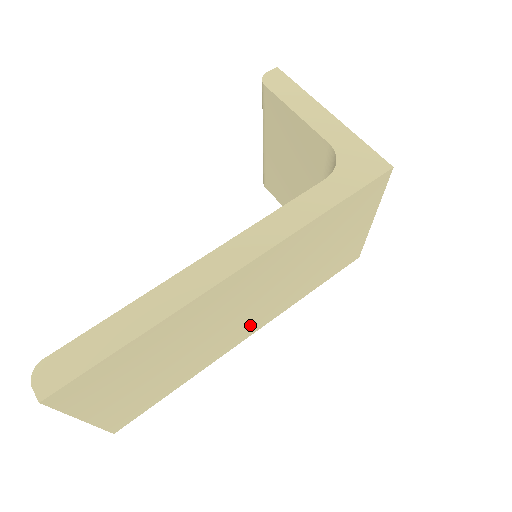
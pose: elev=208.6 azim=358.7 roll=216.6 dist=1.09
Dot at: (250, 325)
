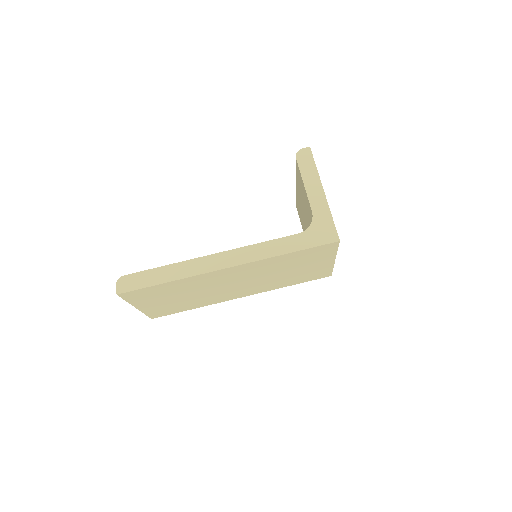
Dot at: (242, 292)
